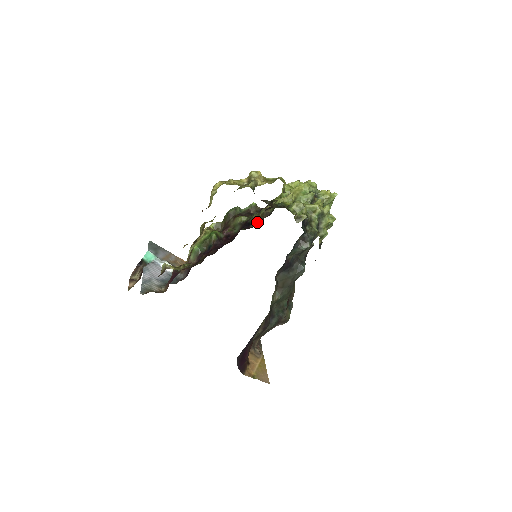
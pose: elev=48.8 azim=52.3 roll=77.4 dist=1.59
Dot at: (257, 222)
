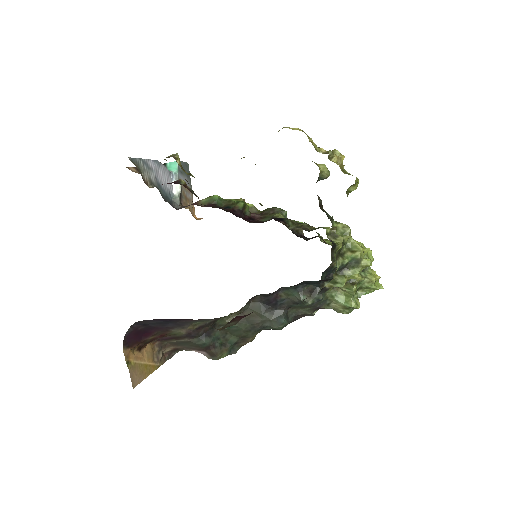
Dot at: (290, 225)
